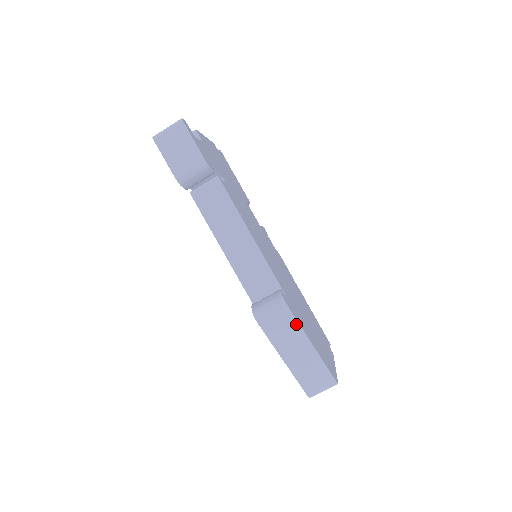
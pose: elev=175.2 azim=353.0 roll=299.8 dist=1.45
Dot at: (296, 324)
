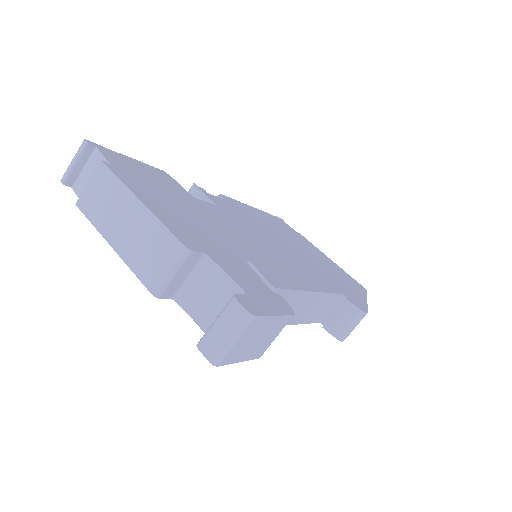
Dot at: occluded
